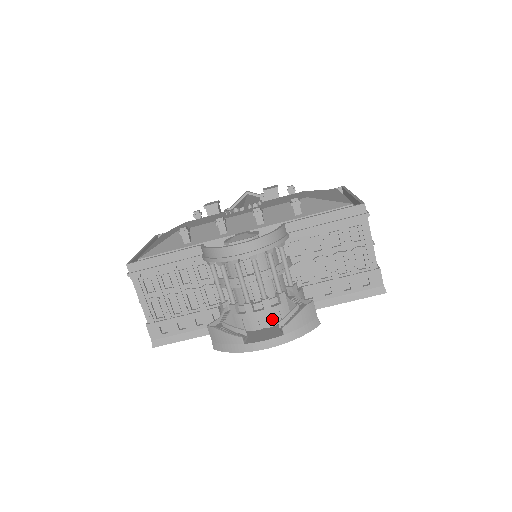
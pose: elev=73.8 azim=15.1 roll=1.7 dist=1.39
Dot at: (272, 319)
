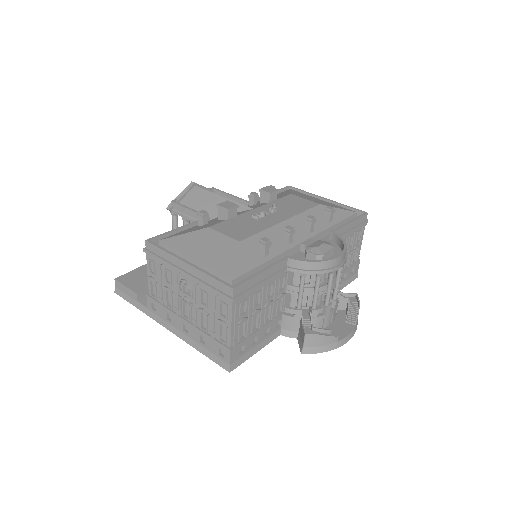
Dot at: (335, 315)
